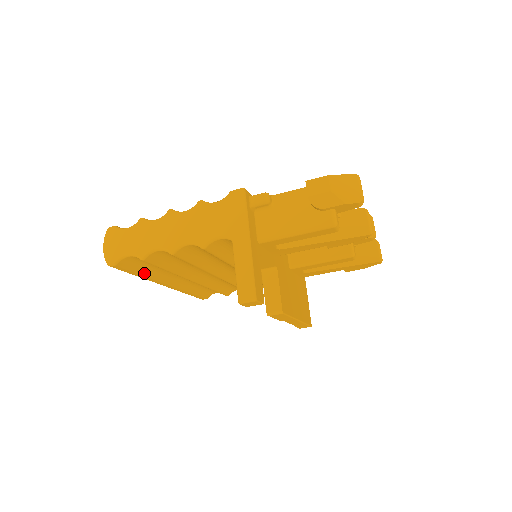
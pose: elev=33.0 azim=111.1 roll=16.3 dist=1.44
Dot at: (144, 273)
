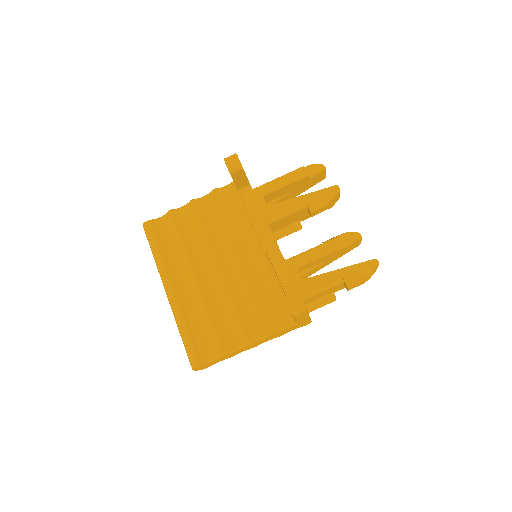
Dot at: (161, 250)
